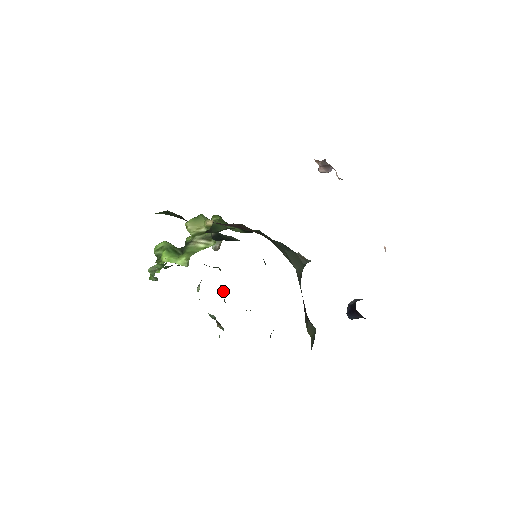
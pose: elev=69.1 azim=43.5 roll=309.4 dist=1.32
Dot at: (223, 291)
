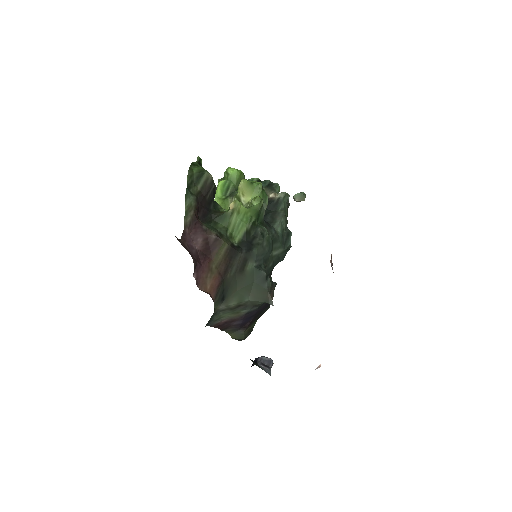
Dot at: occluded
